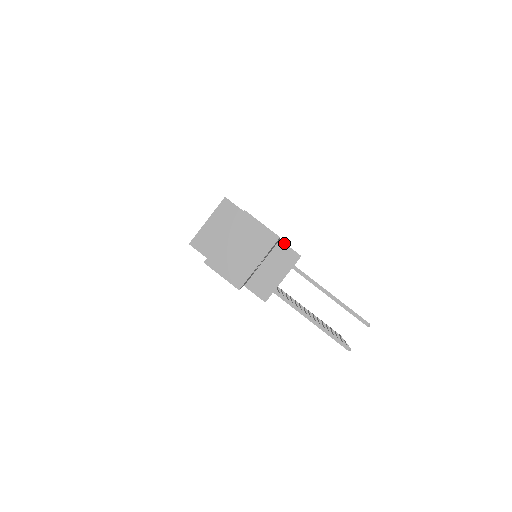
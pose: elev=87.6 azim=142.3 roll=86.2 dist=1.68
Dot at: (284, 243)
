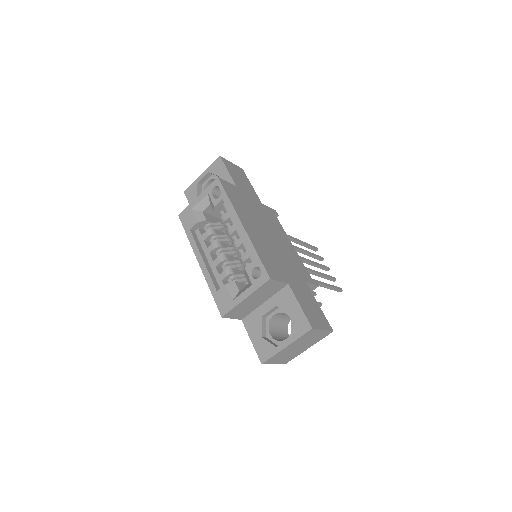
Dot at: (309, 283)
